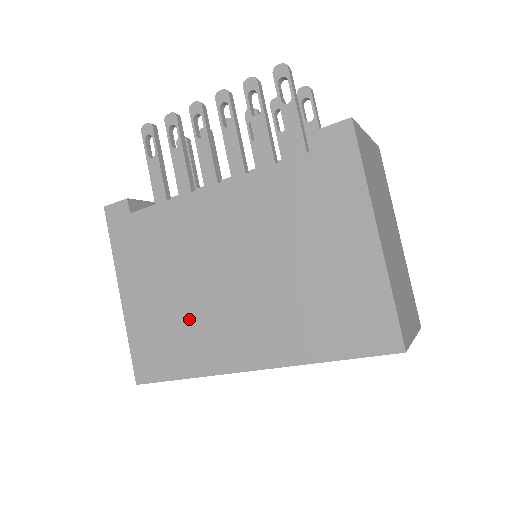
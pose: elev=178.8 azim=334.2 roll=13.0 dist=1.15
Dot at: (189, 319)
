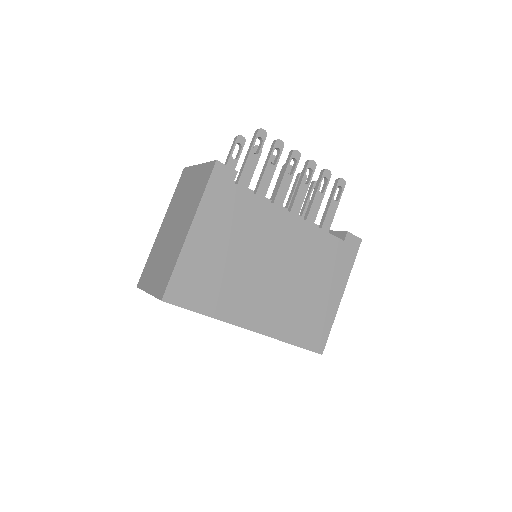
Dot at: (232, 279)
